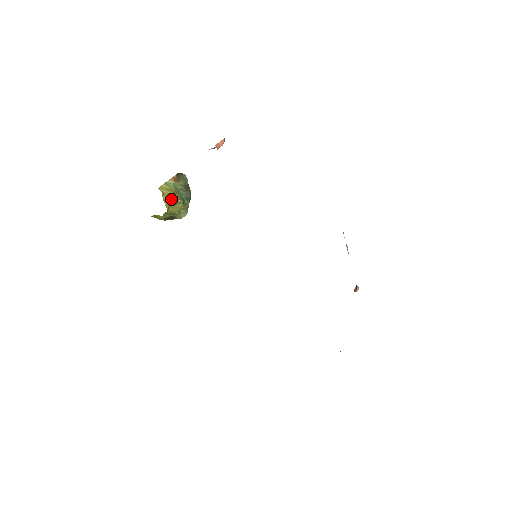
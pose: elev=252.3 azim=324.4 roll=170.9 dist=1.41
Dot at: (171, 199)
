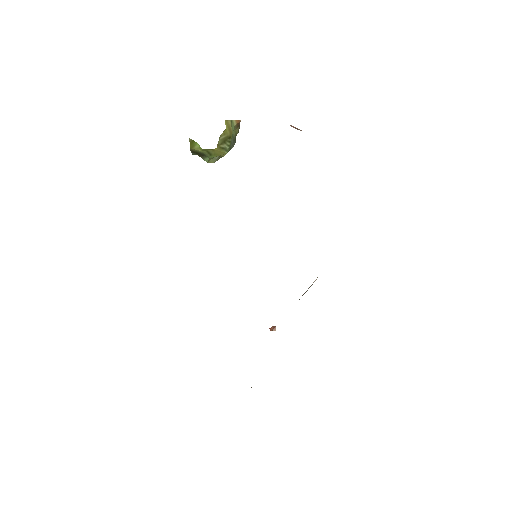
Dot at: (224, 140)
